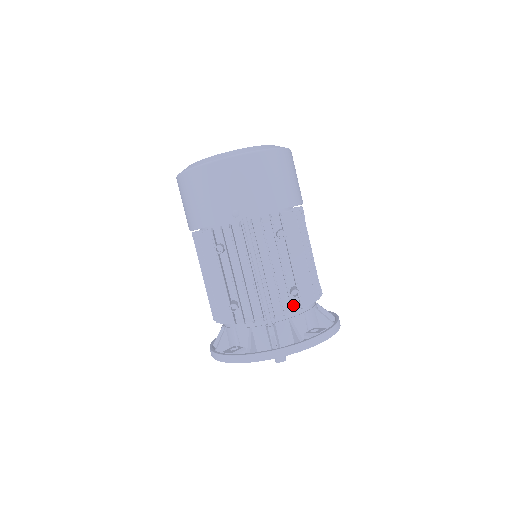
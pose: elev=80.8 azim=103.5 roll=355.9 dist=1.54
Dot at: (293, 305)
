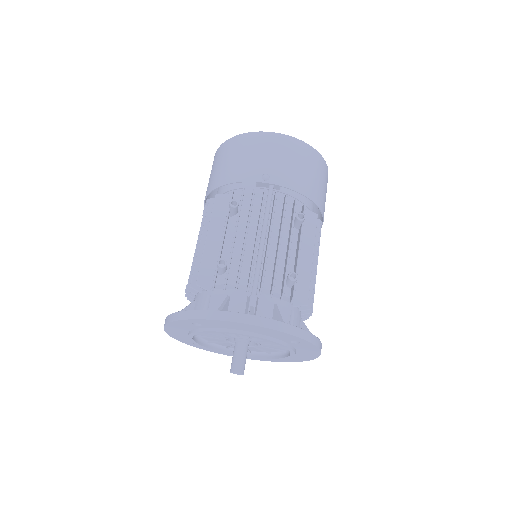
Dot at: occluded
